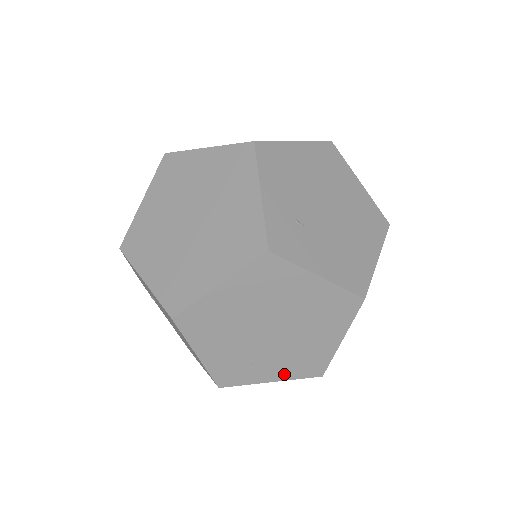
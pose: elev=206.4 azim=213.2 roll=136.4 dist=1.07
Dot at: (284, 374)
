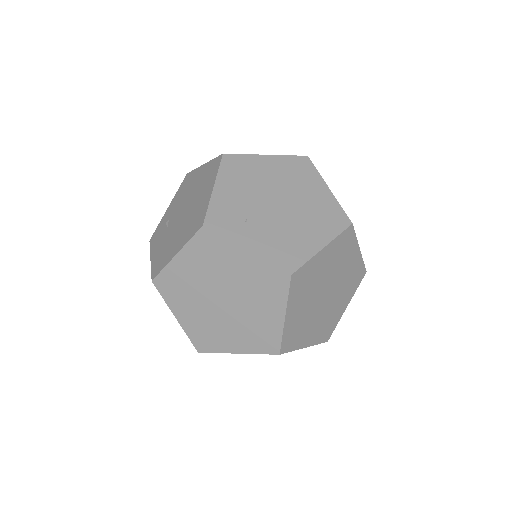
Dot at: (262, 249)
